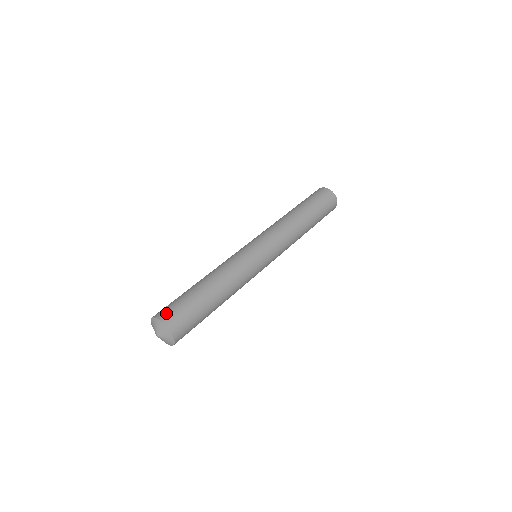
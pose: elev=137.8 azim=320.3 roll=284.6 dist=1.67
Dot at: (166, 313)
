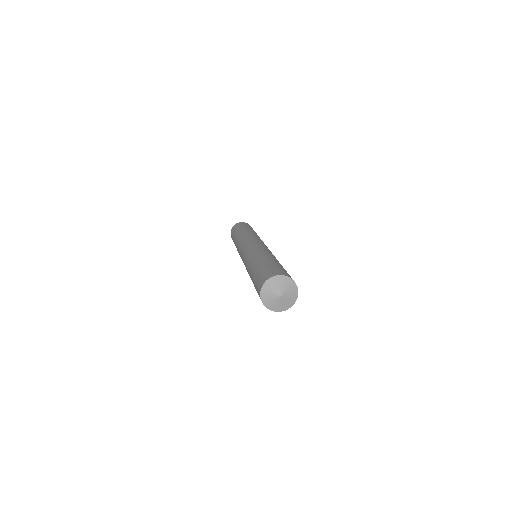
Dot at: (285, 273)
